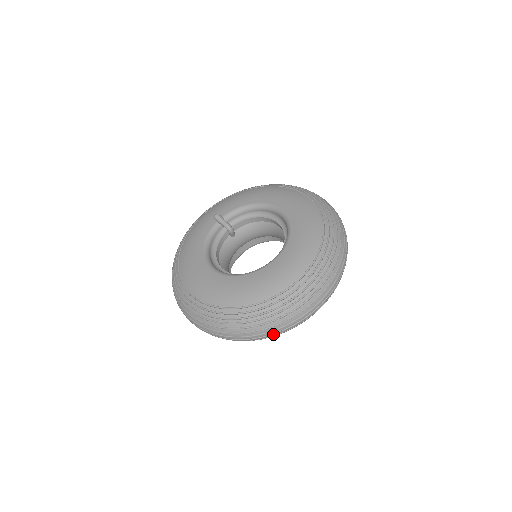
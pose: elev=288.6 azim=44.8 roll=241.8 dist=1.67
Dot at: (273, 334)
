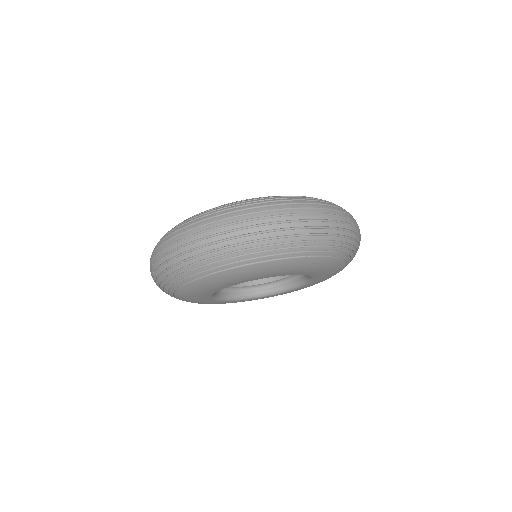
Dot at: (201, 240)
